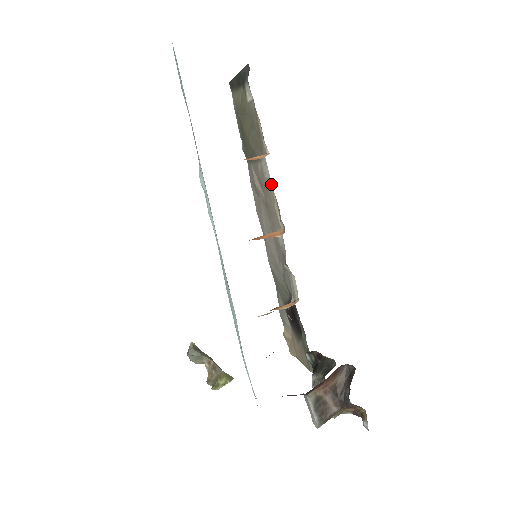
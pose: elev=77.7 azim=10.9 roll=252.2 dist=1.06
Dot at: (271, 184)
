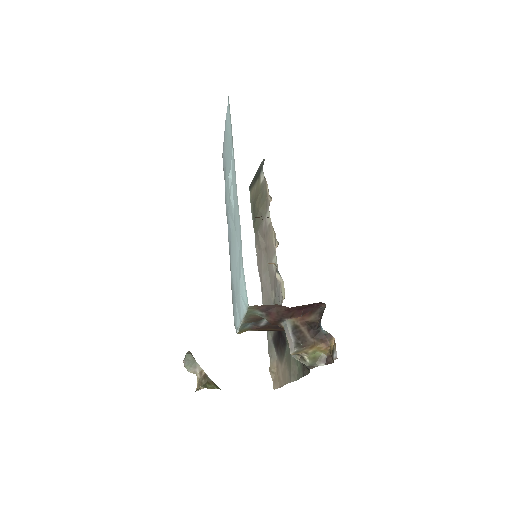
Dot at: (271, 225)
